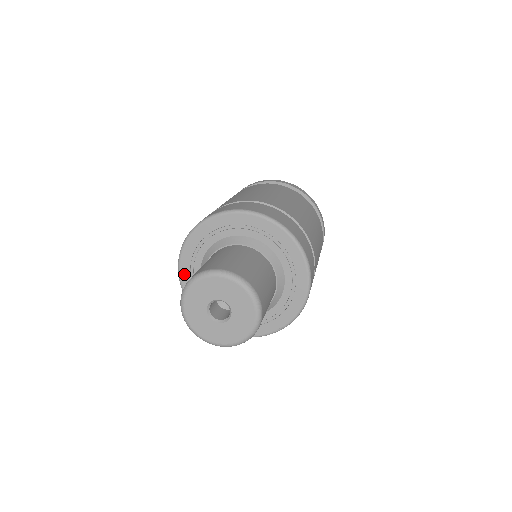
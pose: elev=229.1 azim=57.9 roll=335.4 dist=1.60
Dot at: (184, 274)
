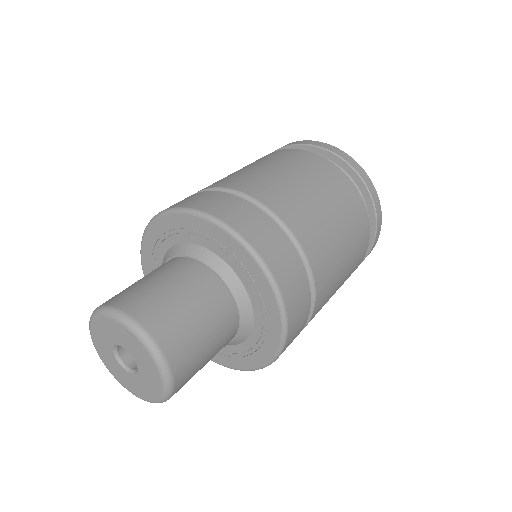
Dot at: occluded
